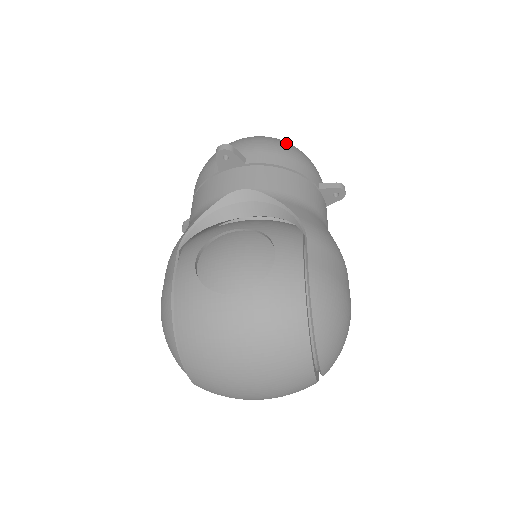
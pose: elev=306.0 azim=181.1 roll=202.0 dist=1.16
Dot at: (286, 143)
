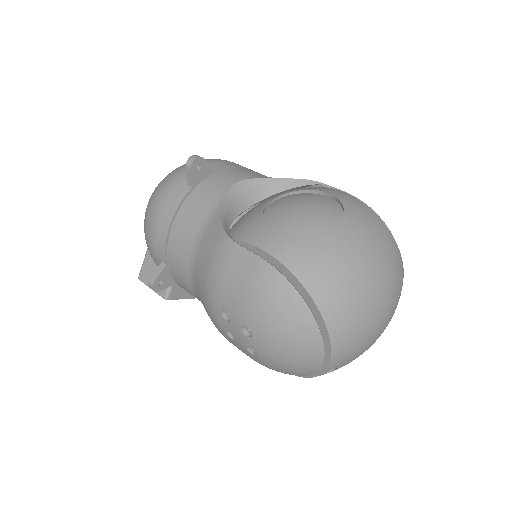
Dot at: occluded
